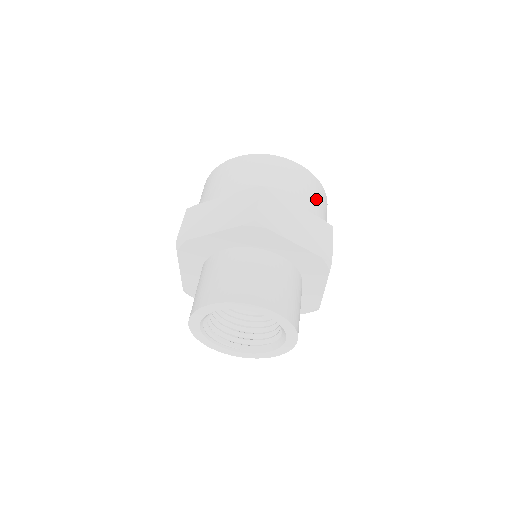
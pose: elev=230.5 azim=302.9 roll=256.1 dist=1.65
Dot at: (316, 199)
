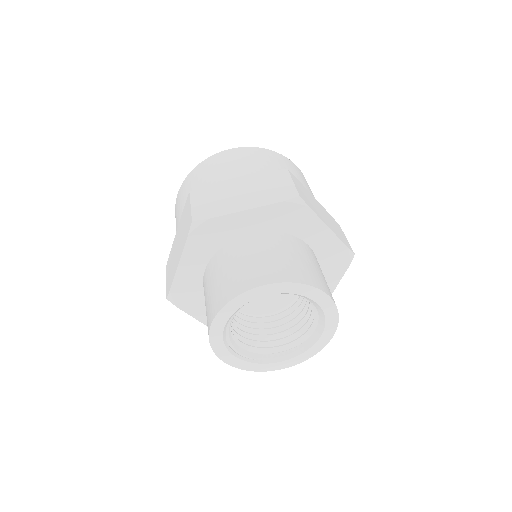
Dot at: occluded
